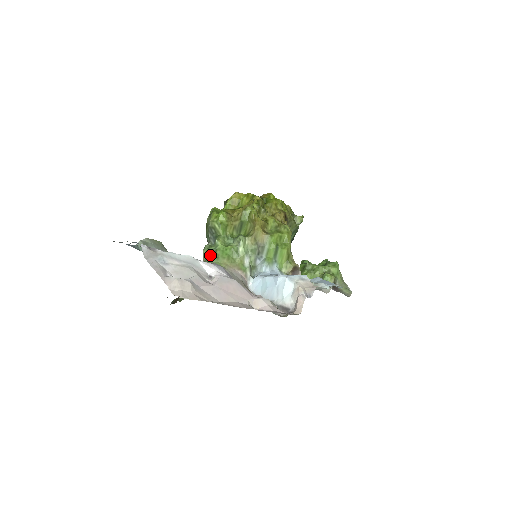
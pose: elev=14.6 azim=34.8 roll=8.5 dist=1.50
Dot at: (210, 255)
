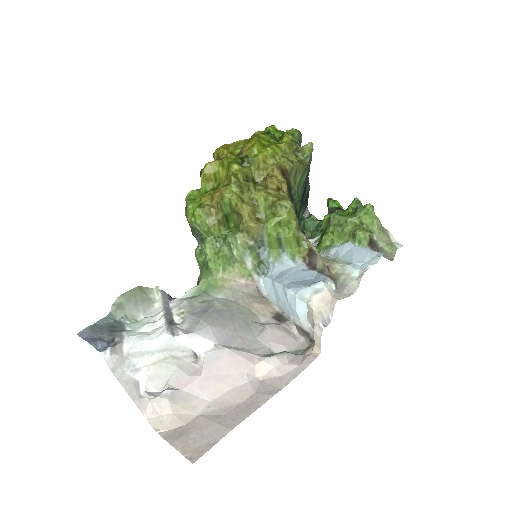
Dot at: (203, 267)
